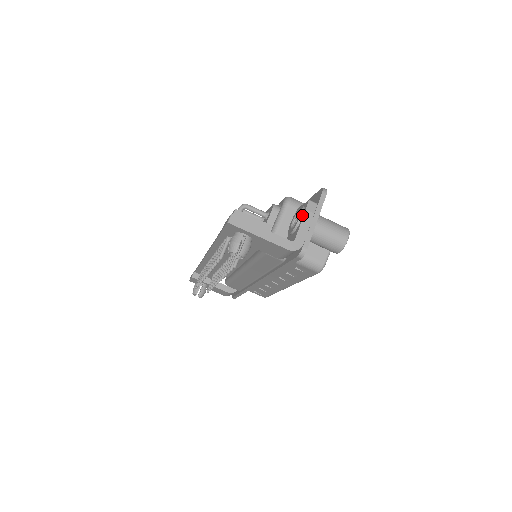
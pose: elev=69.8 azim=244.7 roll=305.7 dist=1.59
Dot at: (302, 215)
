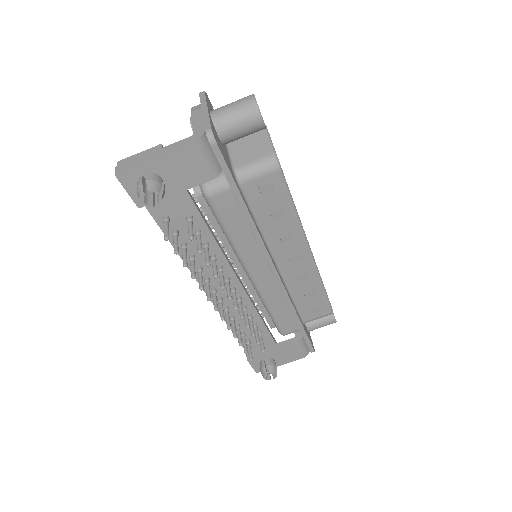
Dot at: (191, 119)
